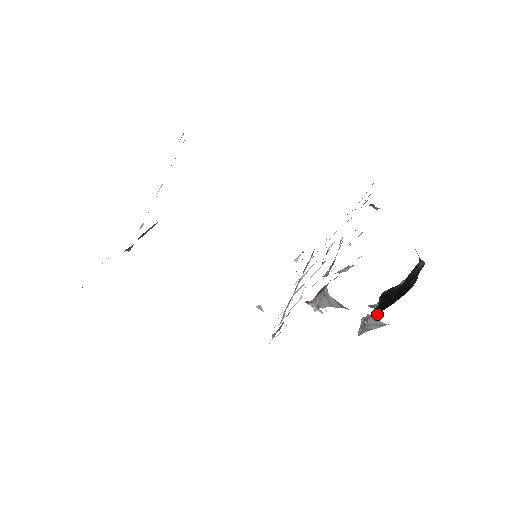
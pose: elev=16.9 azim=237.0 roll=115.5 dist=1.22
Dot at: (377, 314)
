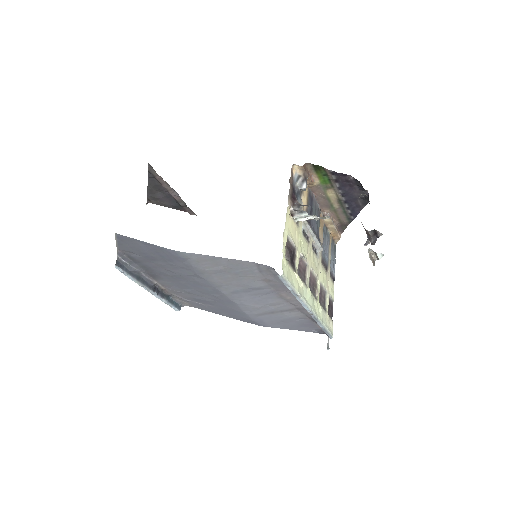
Dot at: occluded
